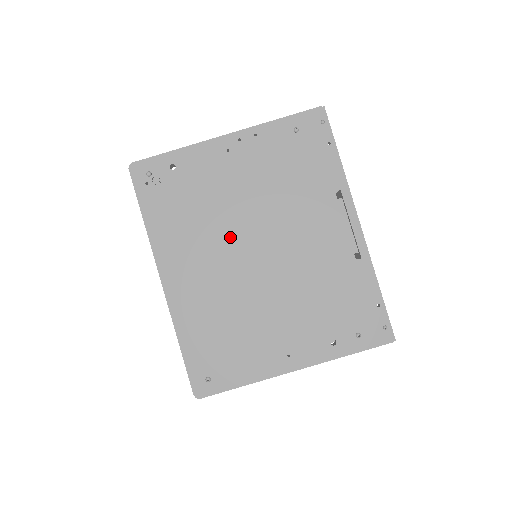
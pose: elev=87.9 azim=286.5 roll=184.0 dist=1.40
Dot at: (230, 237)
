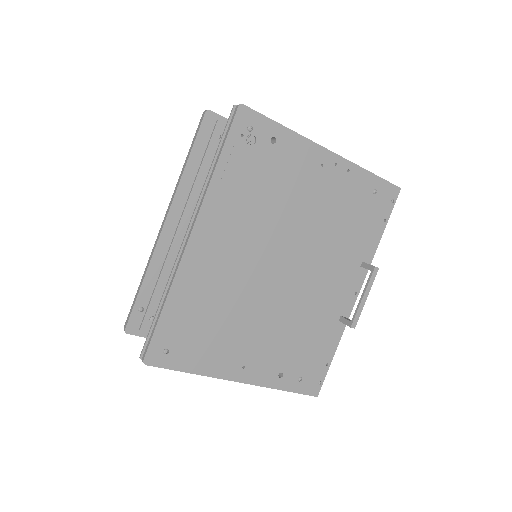
Dot at: (272, 239)
